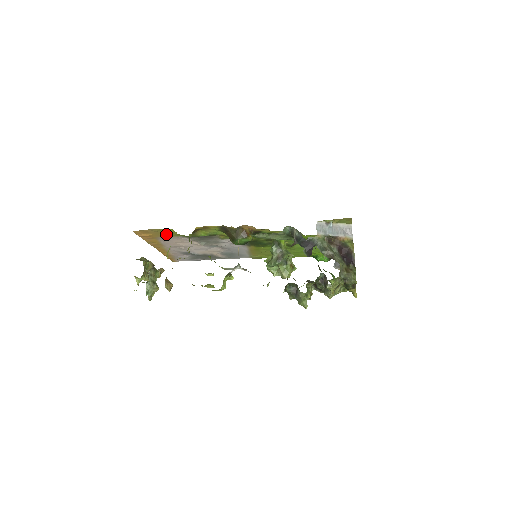
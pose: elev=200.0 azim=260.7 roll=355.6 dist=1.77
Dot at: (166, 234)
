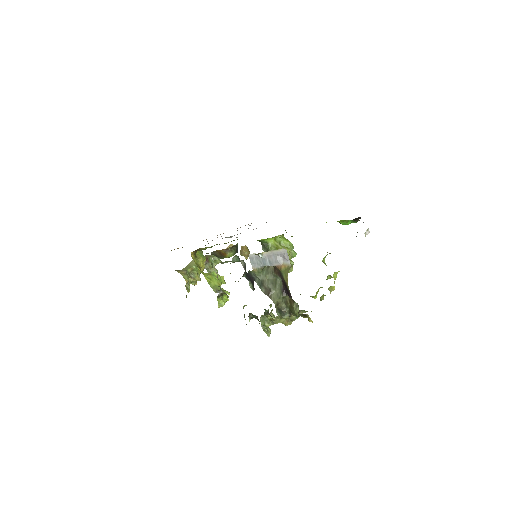
Dot at: occluded
